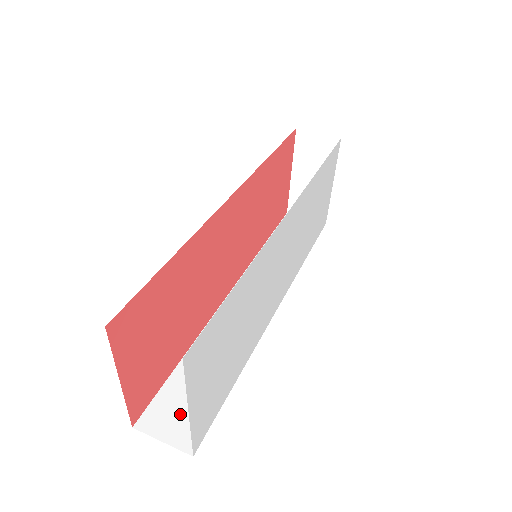
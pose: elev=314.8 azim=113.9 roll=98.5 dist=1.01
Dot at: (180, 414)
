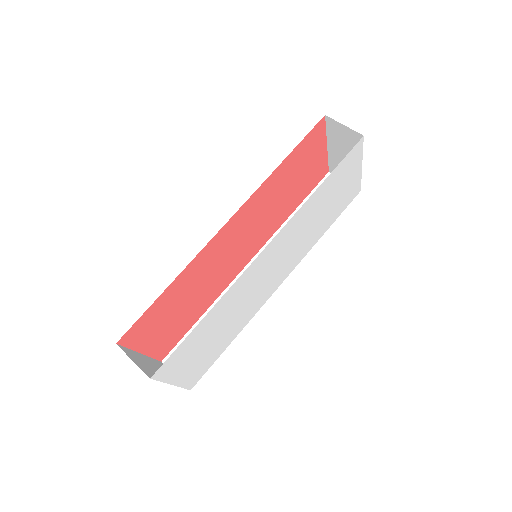
Dot at: occluded
